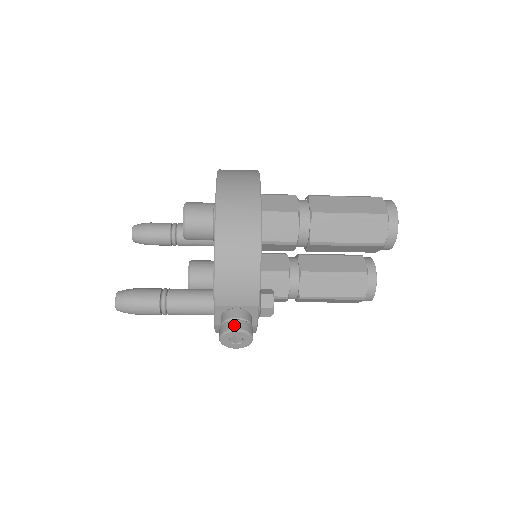
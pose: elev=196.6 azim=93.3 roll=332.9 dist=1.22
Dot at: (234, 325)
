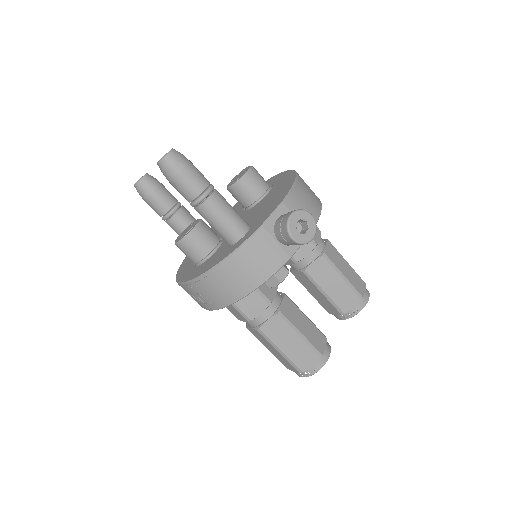
Dot at: (308, 213)
